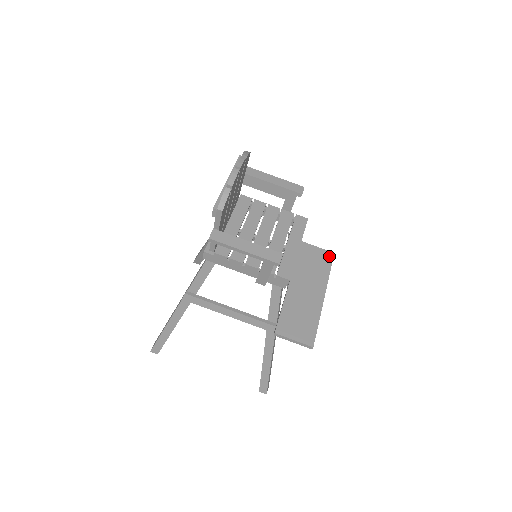
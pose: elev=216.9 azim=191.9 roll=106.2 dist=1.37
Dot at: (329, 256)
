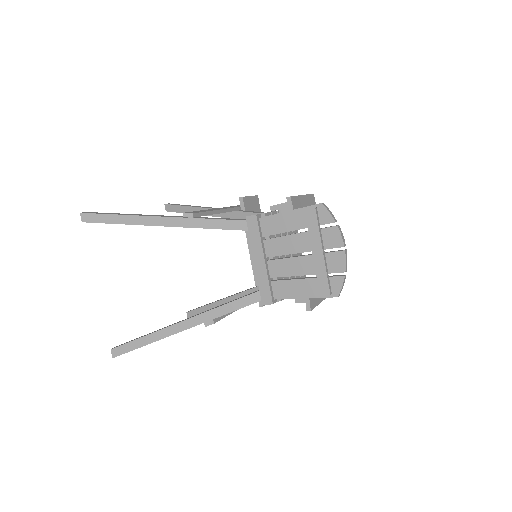
Dot at: (257, 202)
